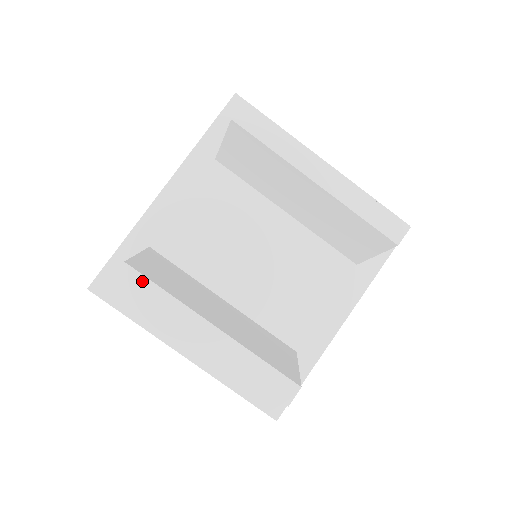
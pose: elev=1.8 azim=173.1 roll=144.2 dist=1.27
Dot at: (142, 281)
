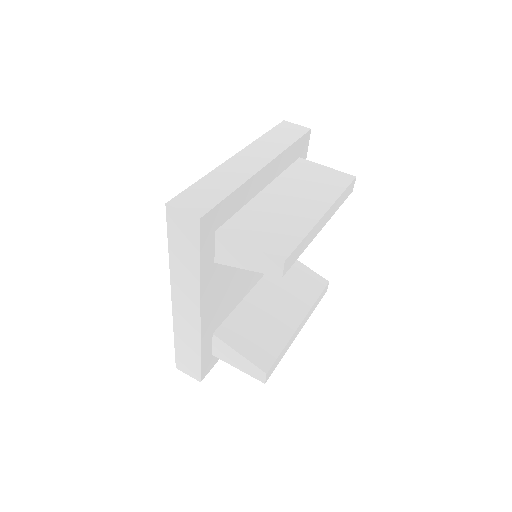
Dot at: (275, 363)
